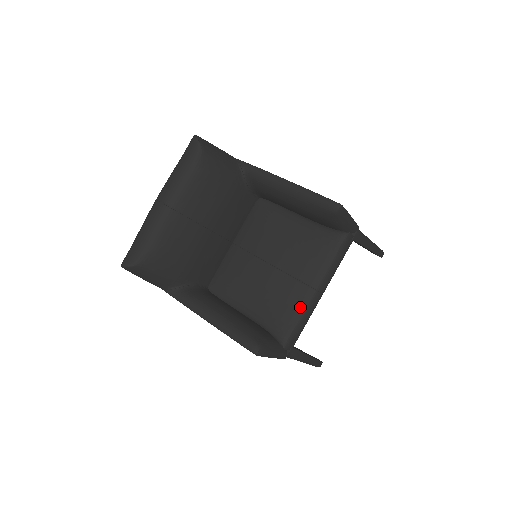
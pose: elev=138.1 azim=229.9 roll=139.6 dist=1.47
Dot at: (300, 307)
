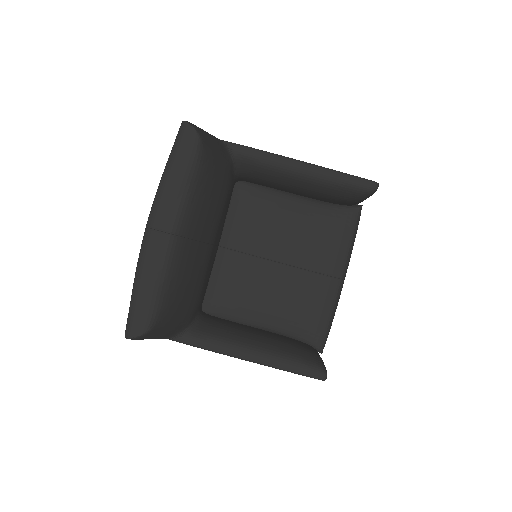
Dot at: (331, 303)
